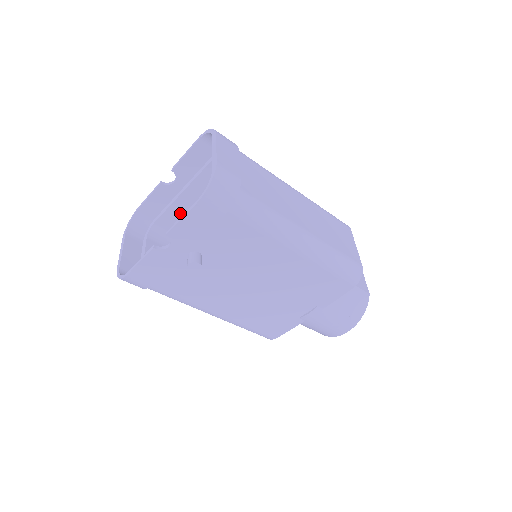
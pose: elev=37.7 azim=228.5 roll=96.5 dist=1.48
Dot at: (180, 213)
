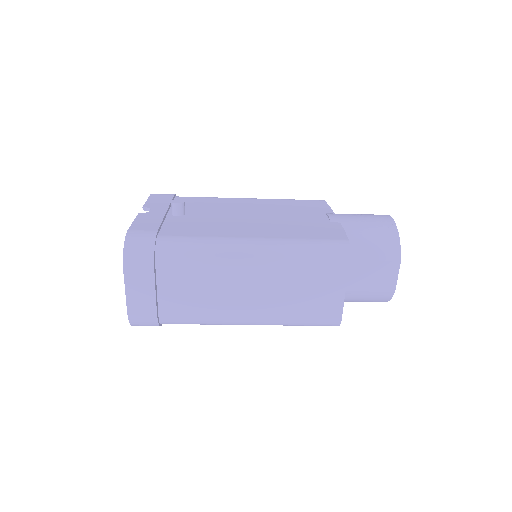
Dot at: occluded
